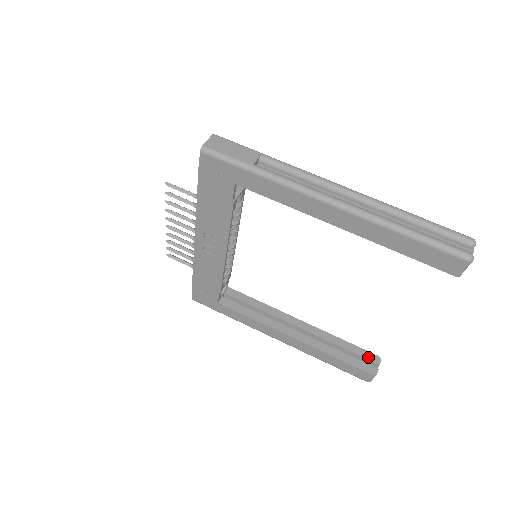
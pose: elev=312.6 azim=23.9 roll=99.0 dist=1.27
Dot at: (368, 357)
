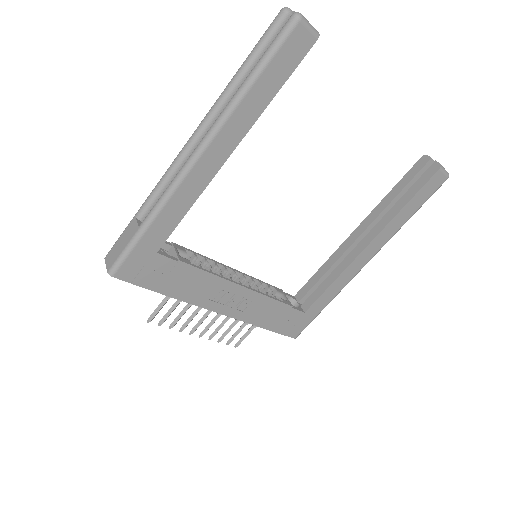
Dot at: (418, 169)
